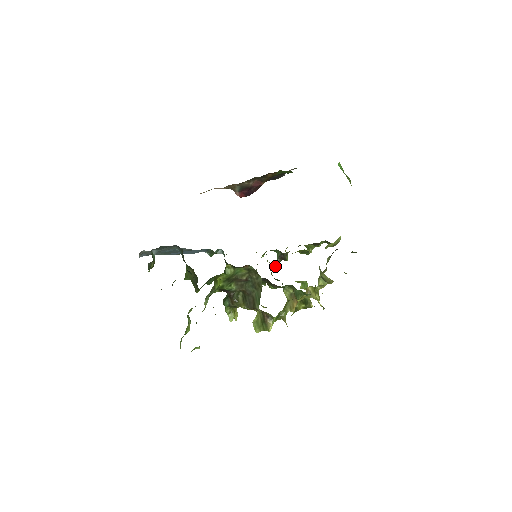
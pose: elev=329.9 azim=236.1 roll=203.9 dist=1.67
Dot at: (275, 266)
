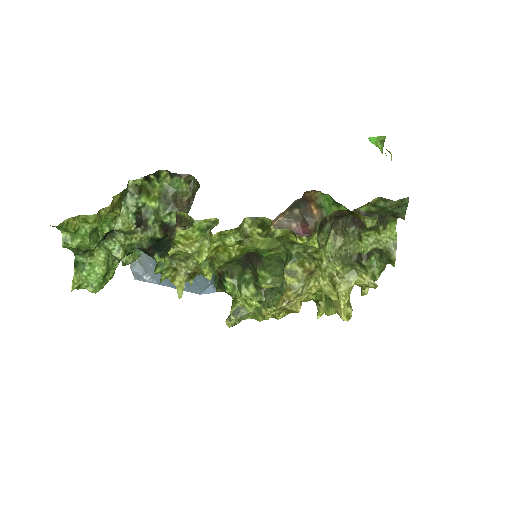
Dot at: occluded
